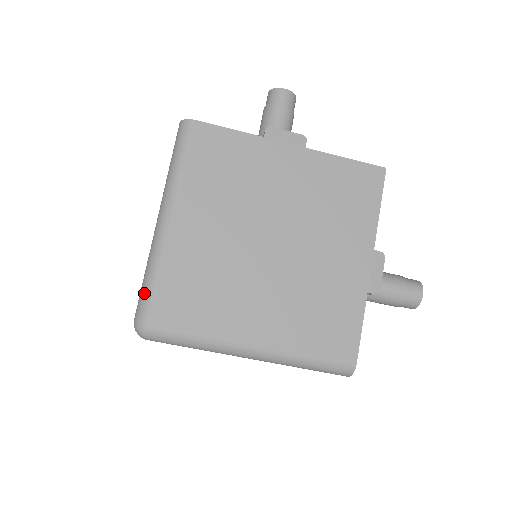
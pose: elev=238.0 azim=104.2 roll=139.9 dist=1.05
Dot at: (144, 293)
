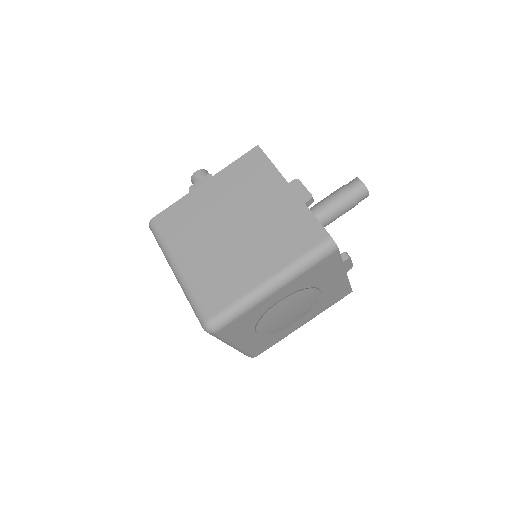
Dot at: (195, 310)
